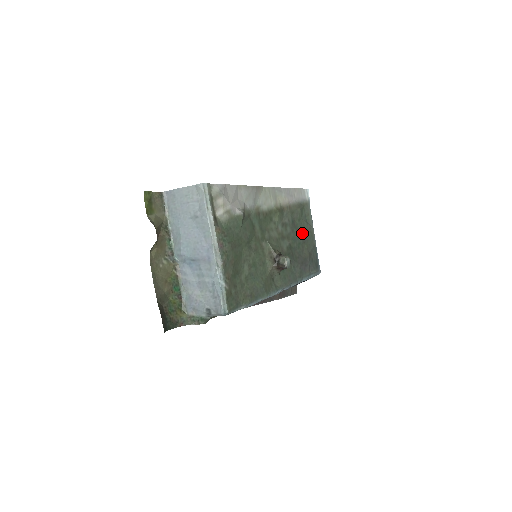
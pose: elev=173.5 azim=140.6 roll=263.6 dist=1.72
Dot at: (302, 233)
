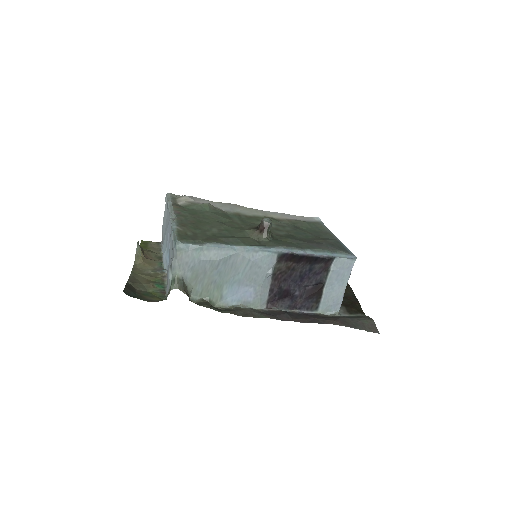
Dot at: (312, 233)
